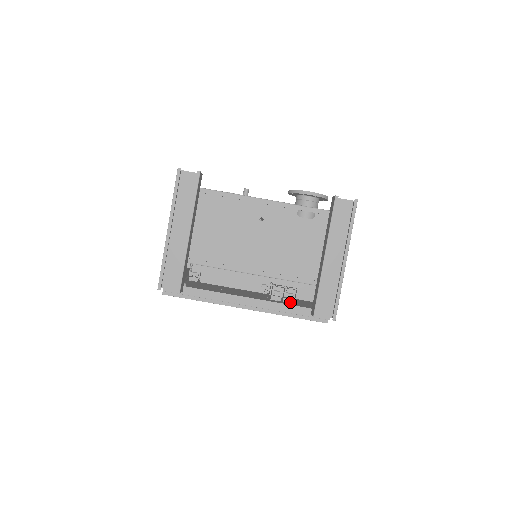
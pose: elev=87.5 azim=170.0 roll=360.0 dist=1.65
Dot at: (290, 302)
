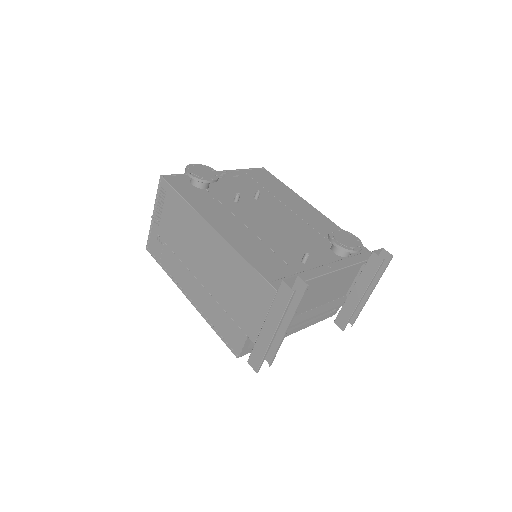
Dot at: occluded
